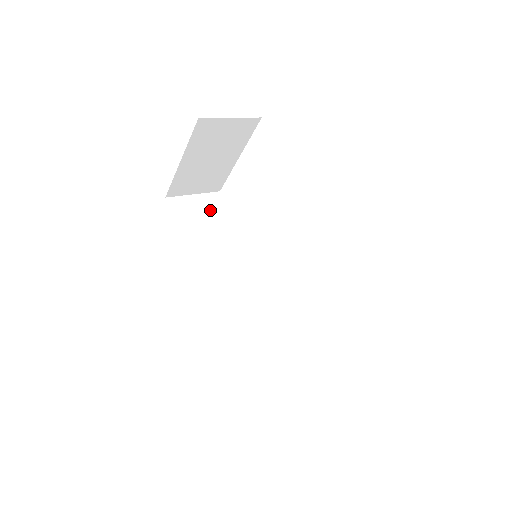
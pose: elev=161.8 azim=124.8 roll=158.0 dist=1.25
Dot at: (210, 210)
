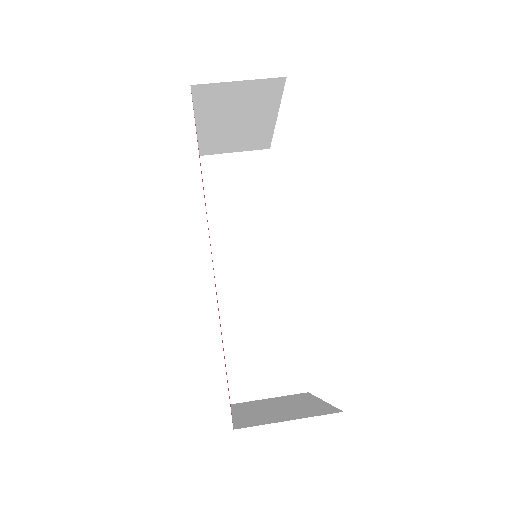
Dot at: (250, 174)
